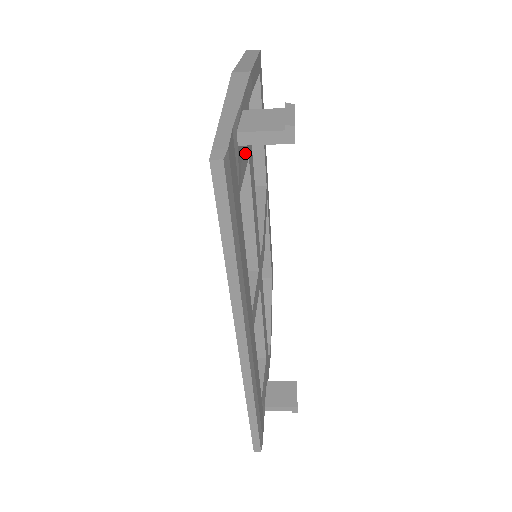
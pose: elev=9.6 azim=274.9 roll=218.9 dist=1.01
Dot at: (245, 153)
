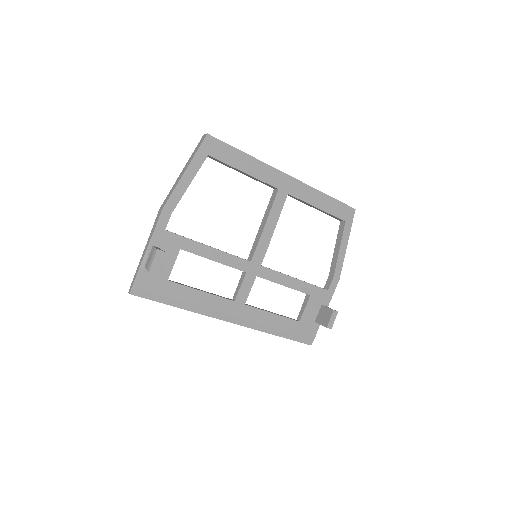
Dot at: (170, 255)
